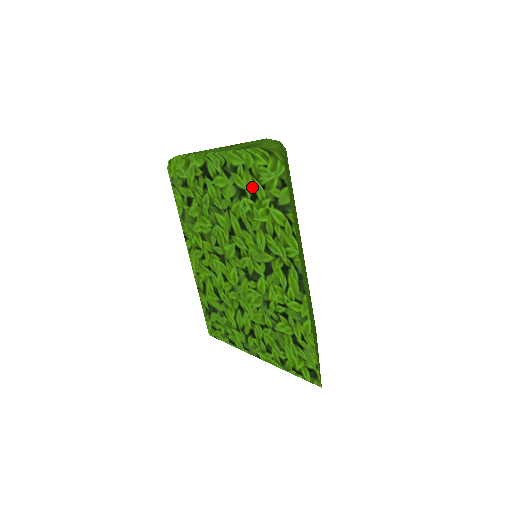
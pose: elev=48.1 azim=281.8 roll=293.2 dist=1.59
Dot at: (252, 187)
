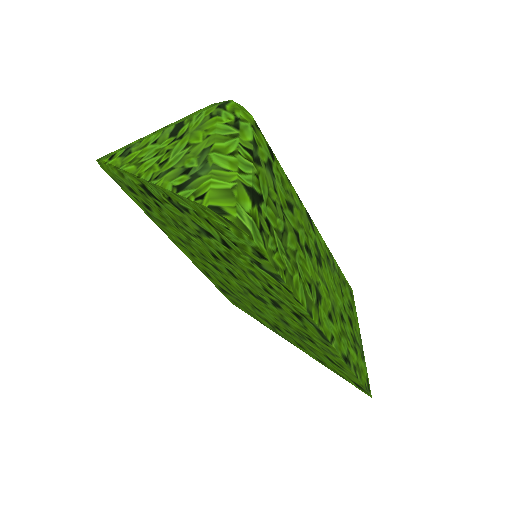
Dot at: (219, 236)
